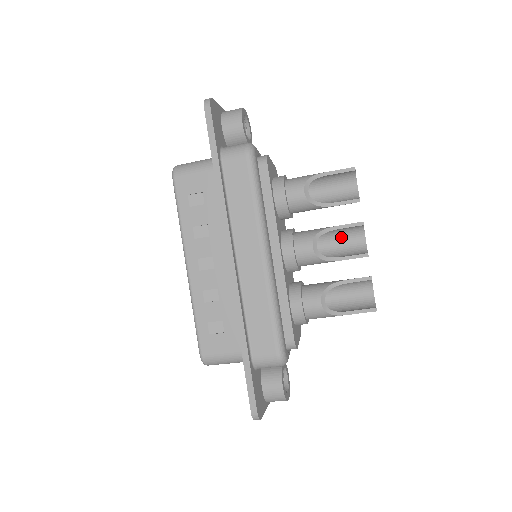
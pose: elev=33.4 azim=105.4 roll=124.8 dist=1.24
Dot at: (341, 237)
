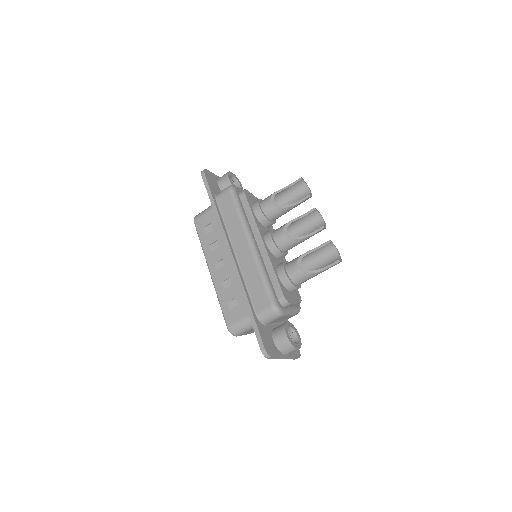
Dot at: (308, 225)
